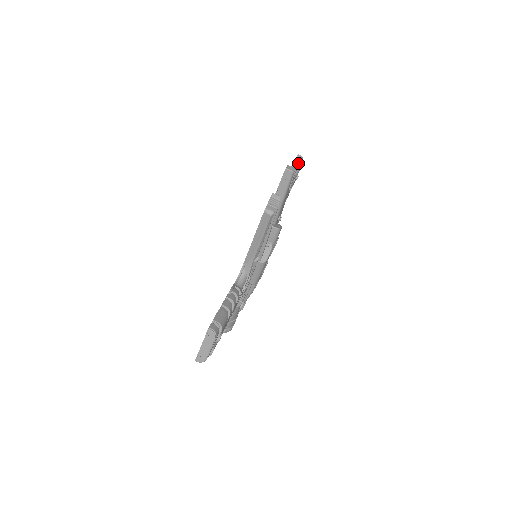
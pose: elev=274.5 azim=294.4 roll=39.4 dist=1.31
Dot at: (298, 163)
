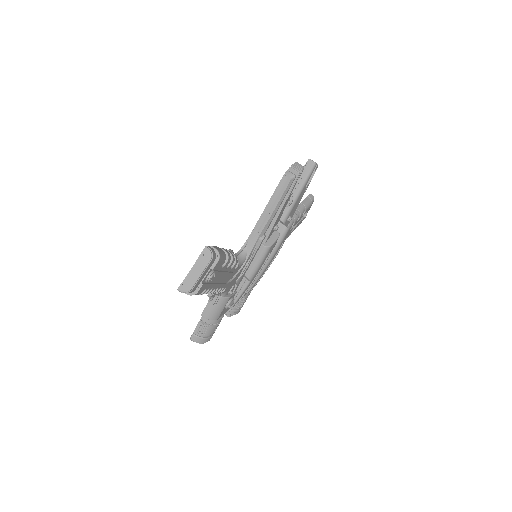
Dot at: (310, 199)
